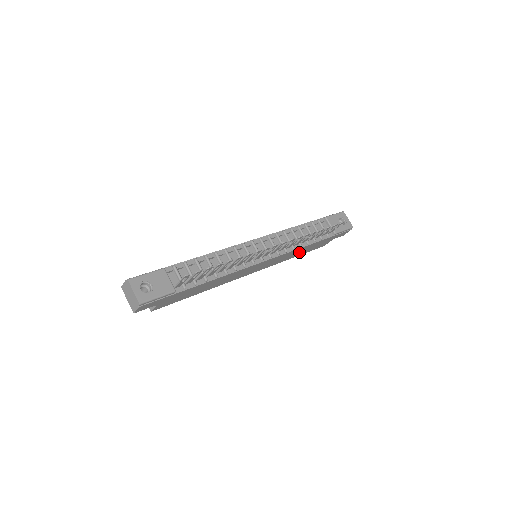
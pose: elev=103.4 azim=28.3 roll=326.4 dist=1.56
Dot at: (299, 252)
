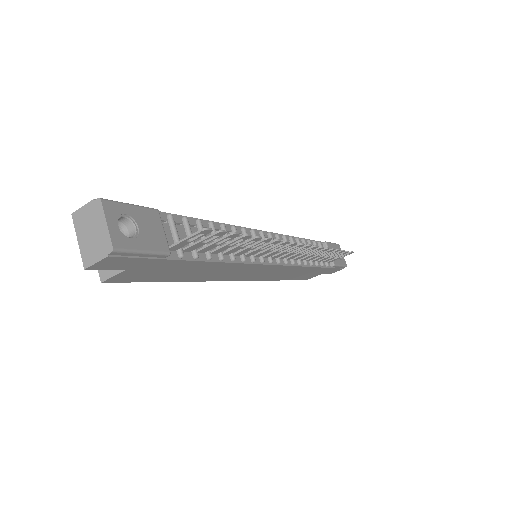
Dot at: (293, 274)
